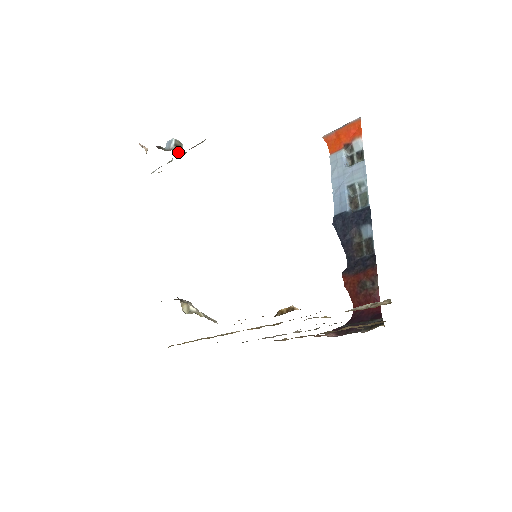
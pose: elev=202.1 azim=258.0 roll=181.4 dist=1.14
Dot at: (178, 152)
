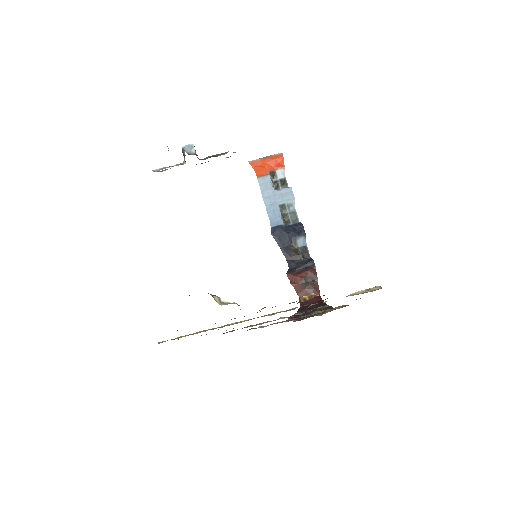
Dot at: occluded
